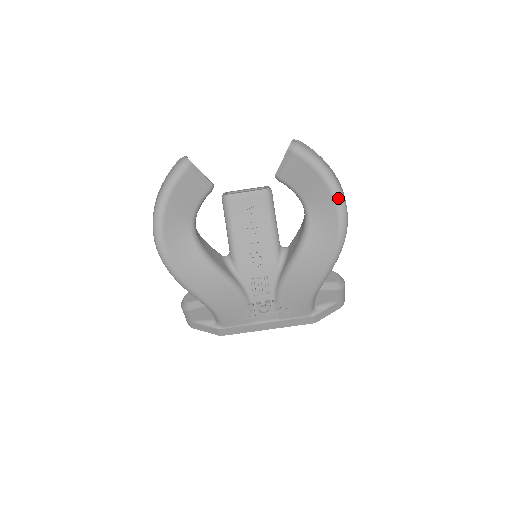
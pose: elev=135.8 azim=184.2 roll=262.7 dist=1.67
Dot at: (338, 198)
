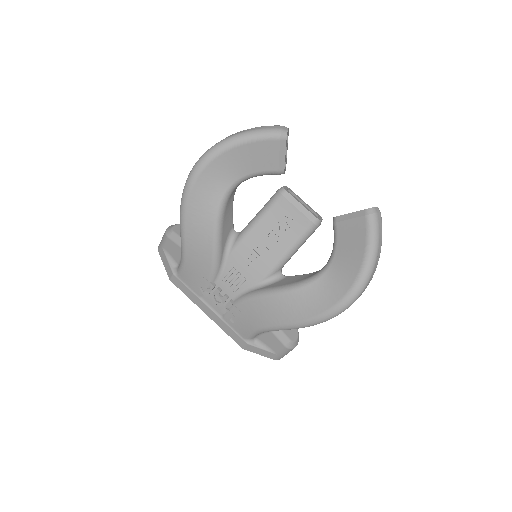
Dot at: (358, 286)
